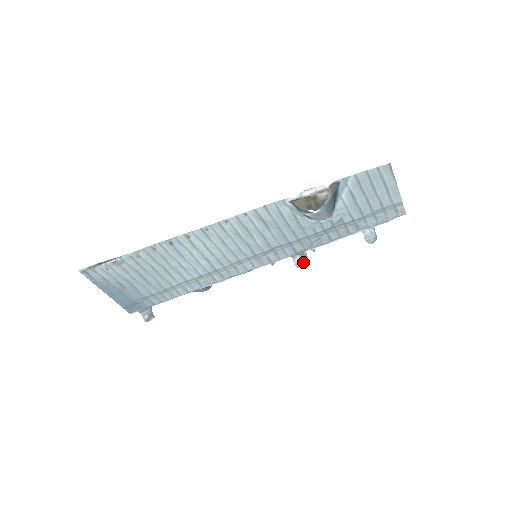
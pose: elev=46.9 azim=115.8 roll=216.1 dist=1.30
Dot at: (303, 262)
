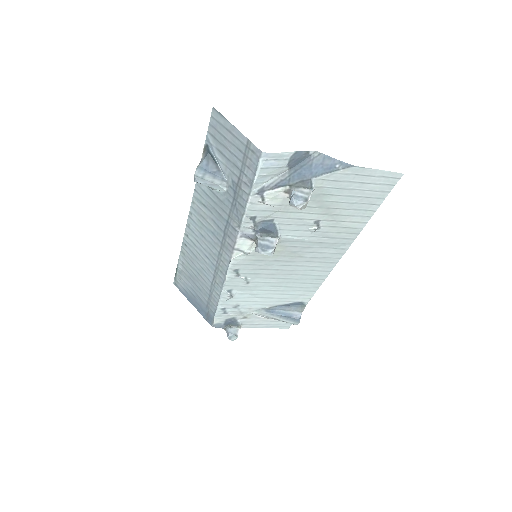
Dot at: (258, 245)
